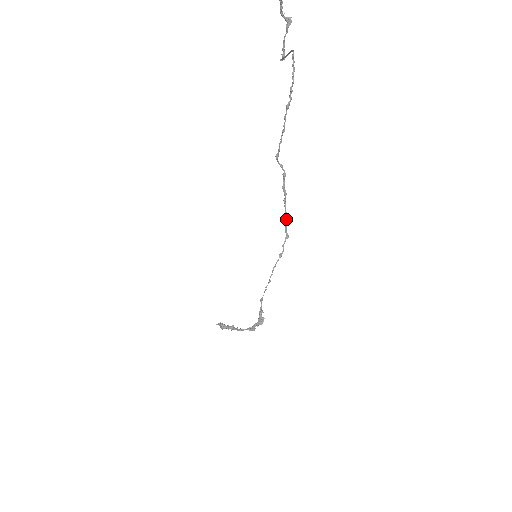
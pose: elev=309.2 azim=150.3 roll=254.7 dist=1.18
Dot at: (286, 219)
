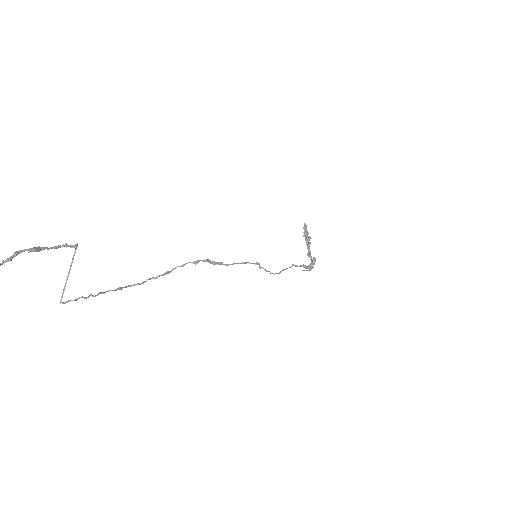
Dot at: occluded
